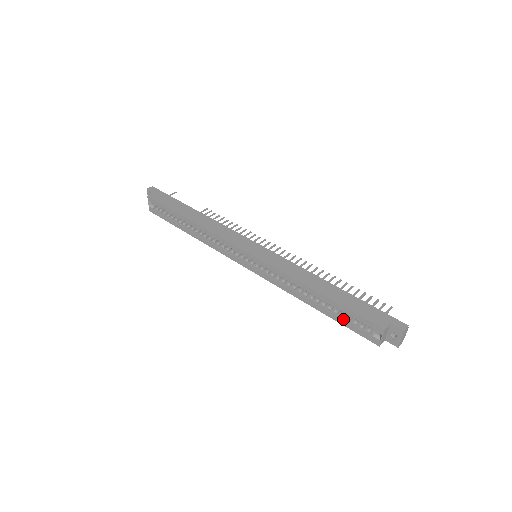
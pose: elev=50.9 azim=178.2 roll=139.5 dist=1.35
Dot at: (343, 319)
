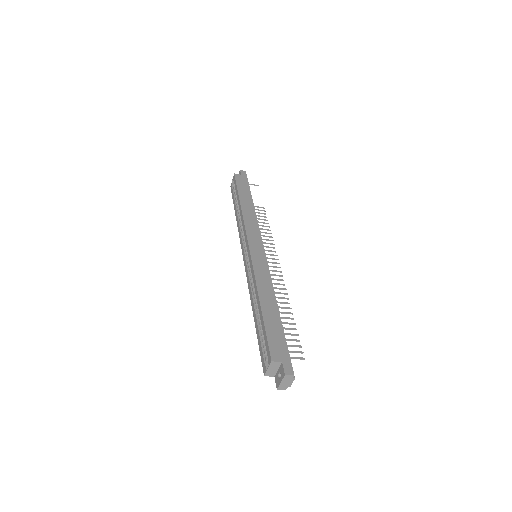
Dot at: (261, 337)
